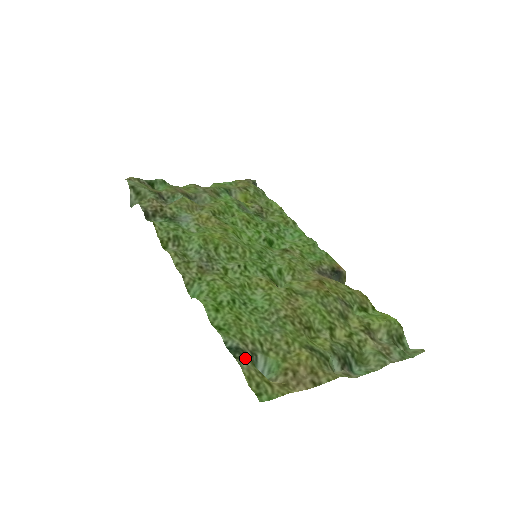
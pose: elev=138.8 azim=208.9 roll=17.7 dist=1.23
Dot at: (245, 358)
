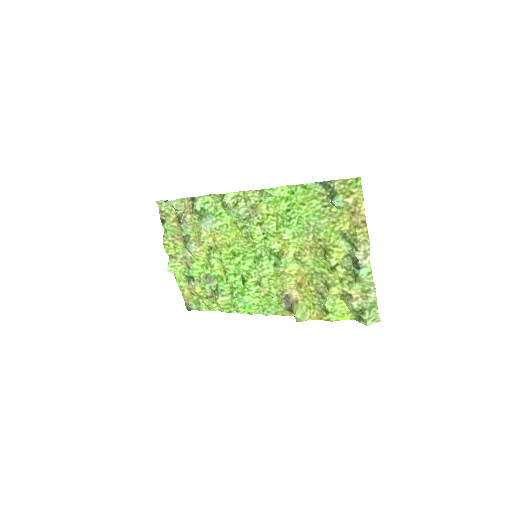
Dot at: (332, 187)
